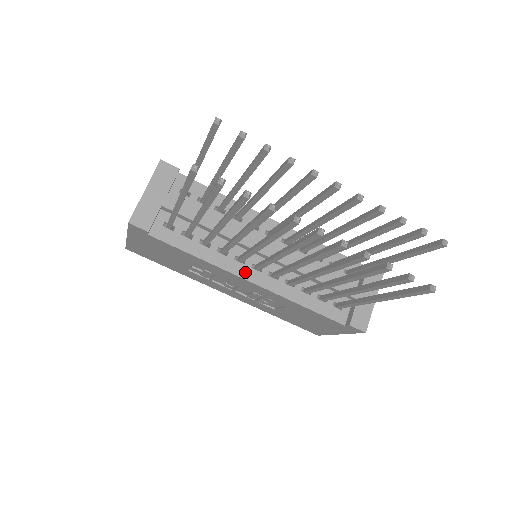
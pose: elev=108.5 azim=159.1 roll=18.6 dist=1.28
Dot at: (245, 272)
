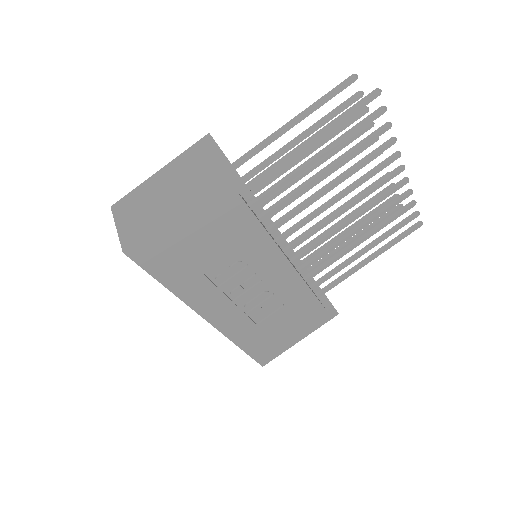
Dot at: occluded
